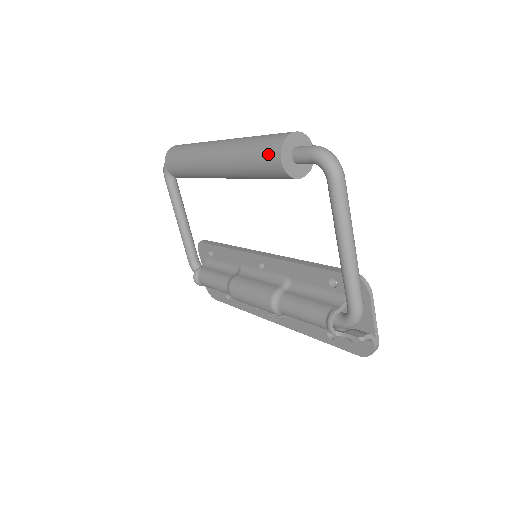
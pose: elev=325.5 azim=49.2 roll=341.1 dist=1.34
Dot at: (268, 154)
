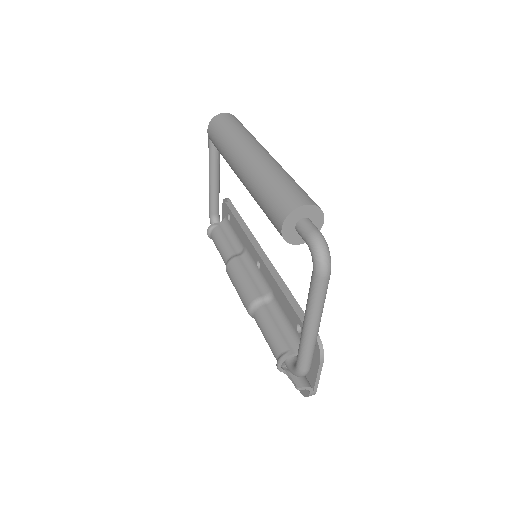
Dot at: (275, 212)
